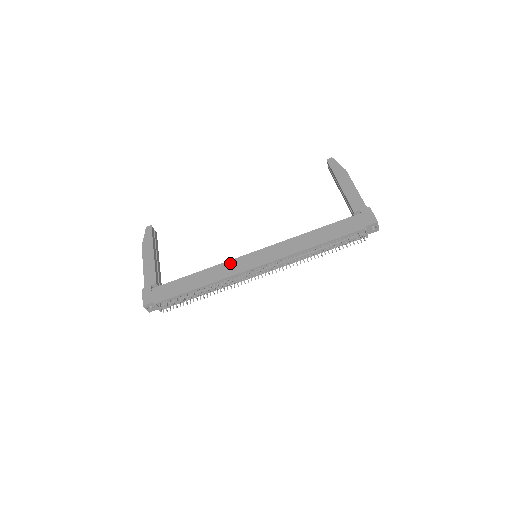
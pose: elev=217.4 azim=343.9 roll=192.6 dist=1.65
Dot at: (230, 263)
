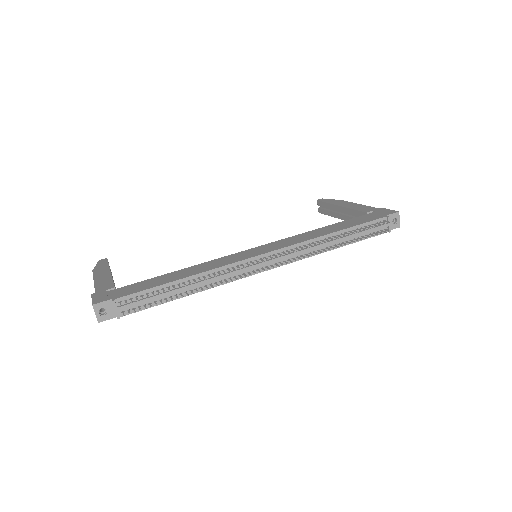
Dot at: (223, 258)
